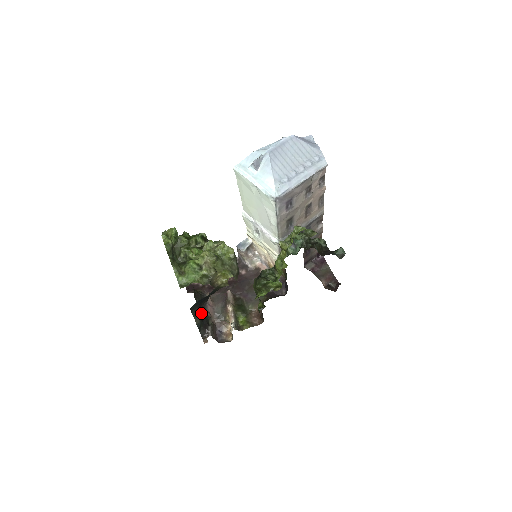
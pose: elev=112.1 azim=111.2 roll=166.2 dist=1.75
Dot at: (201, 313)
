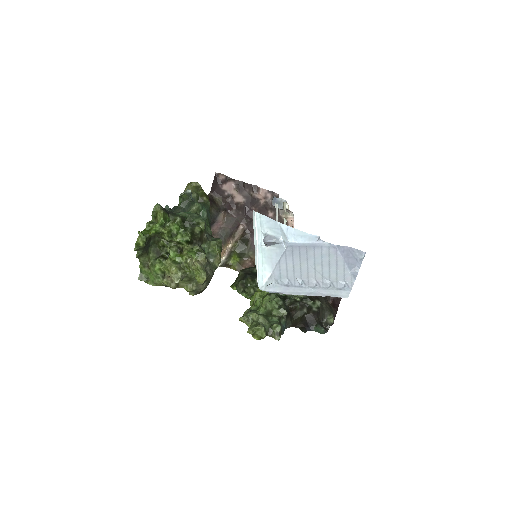
Dot at: occluded
